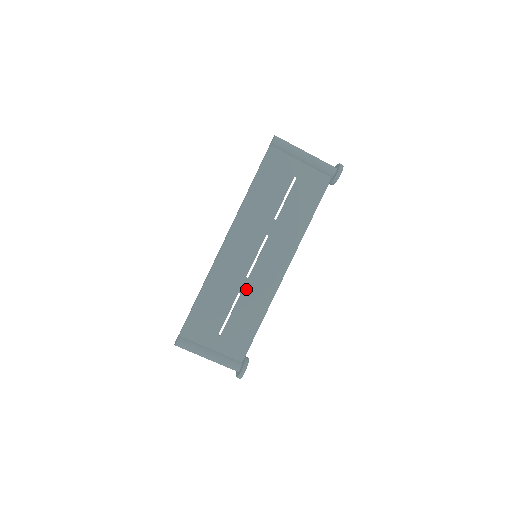
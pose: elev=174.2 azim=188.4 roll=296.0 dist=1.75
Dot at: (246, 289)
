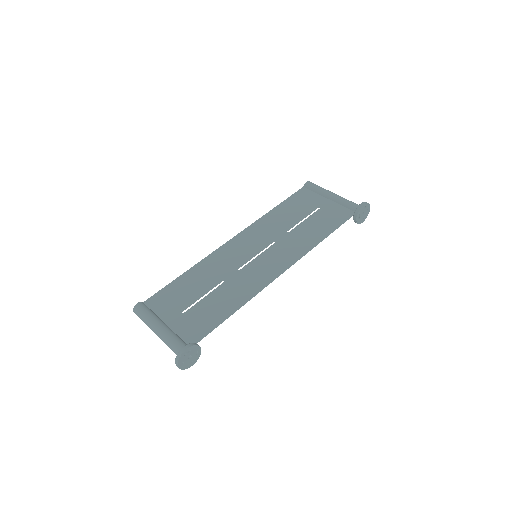
Dot at: (232, 279)
